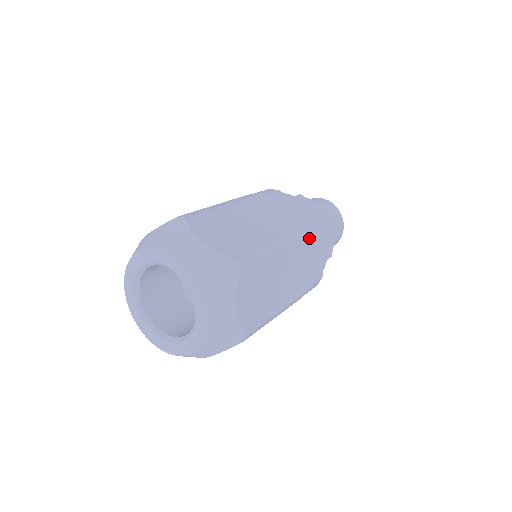
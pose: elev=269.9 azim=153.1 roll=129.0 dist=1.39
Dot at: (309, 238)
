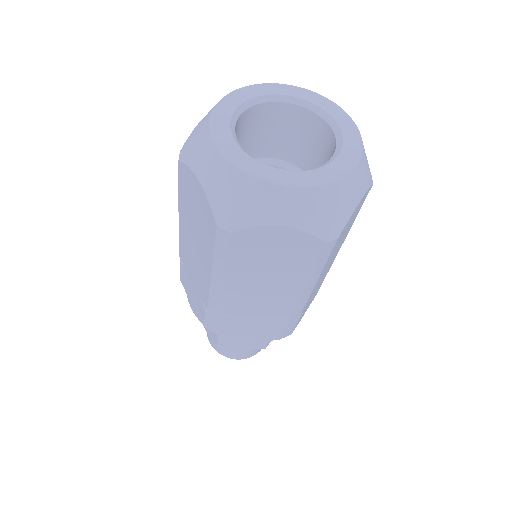
Dot at: occluded
